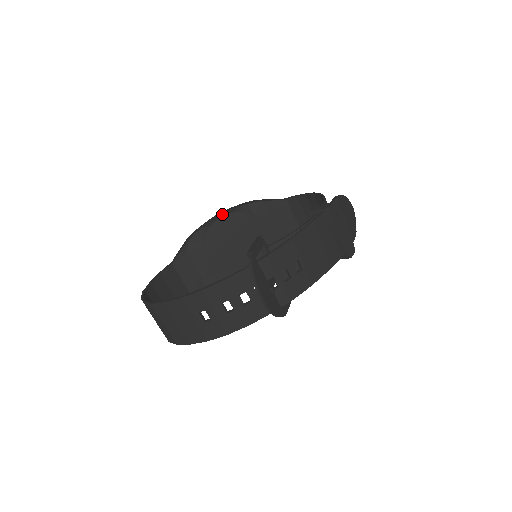
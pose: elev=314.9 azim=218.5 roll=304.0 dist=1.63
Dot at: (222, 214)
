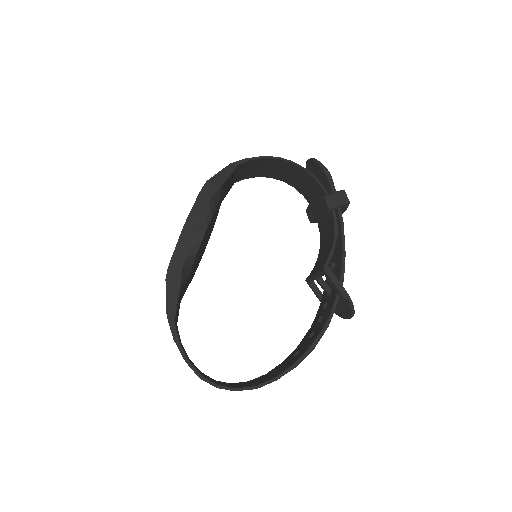
Dot at: (203, 230)
